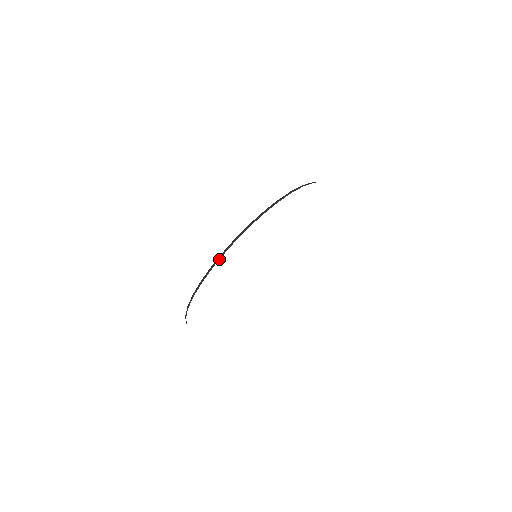
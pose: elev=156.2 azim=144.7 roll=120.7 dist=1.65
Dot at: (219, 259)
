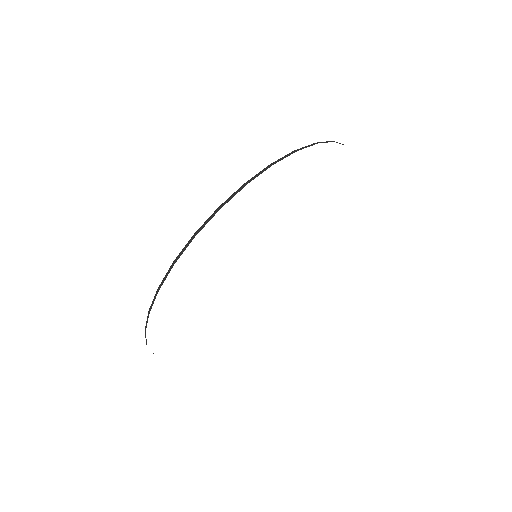
Dot at: (323, 142)
